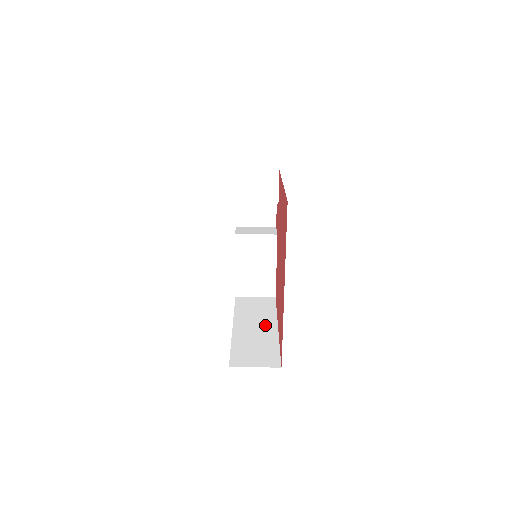
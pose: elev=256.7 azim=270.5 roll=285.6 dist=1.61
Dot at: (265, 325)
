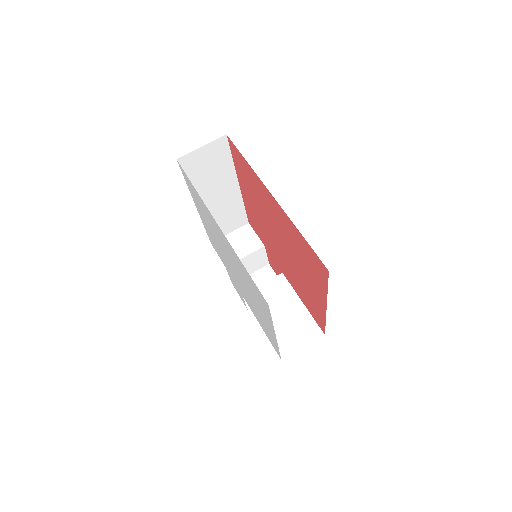
Dot at: occluded
